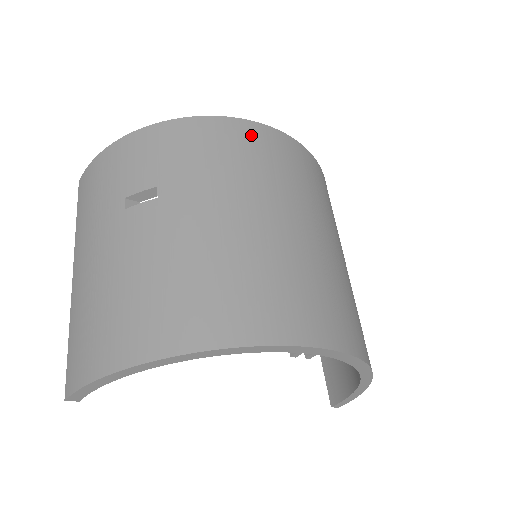
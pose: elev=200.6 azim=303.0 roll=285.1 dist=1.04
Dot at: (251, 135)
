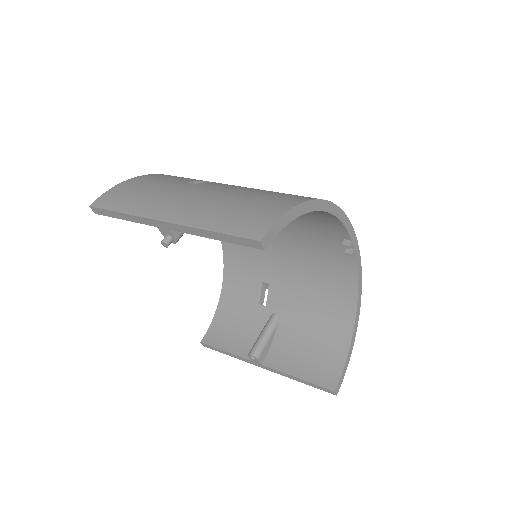
Dot at: occluded
